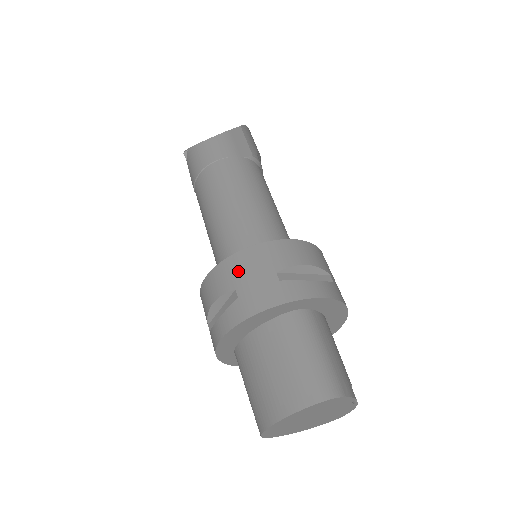
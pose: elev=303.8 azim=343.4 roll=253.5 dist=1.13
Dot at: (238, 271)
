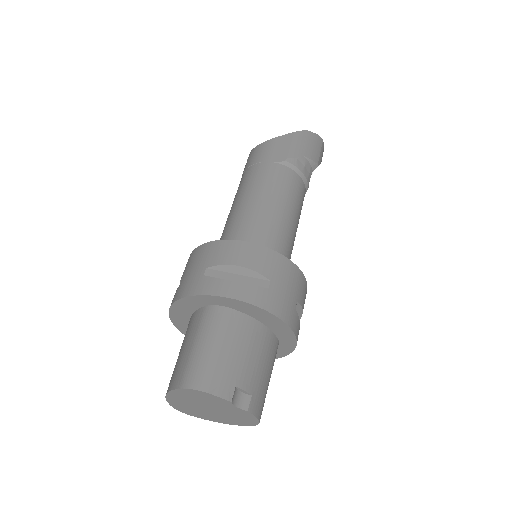
Dot at: (190, 263)
